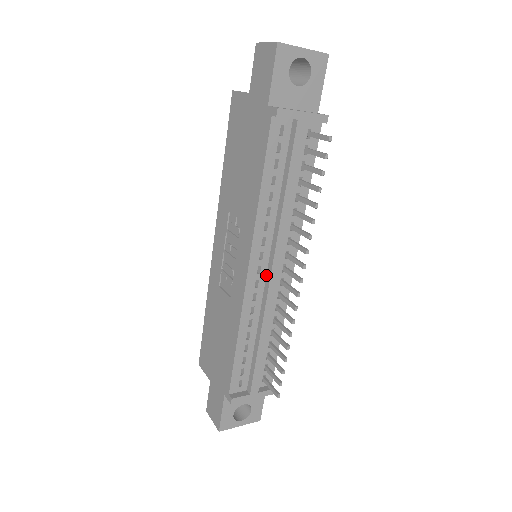
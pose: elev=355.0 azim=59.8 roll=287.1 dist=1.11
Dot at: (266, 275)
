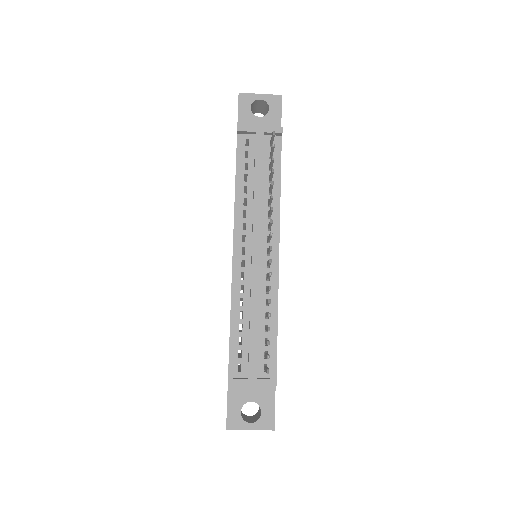
Dot at: (251, 256)
